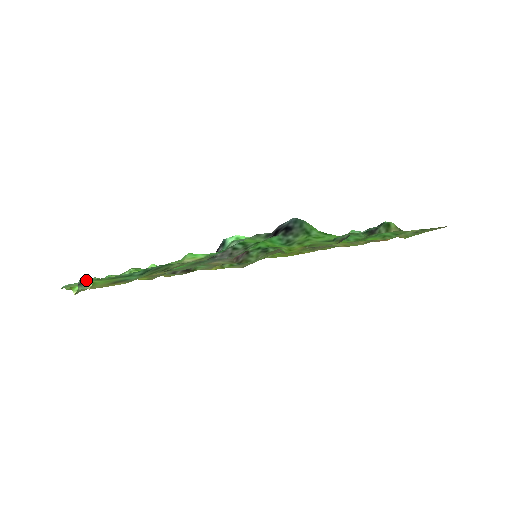
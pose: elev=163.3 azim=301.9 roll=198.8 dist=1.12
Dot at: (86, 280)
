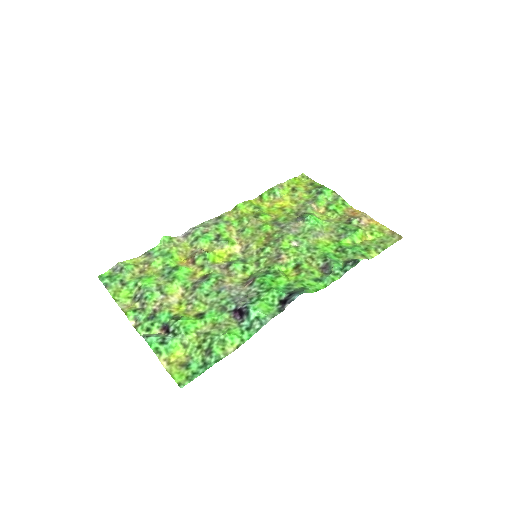
Dot at: (151, 341)
